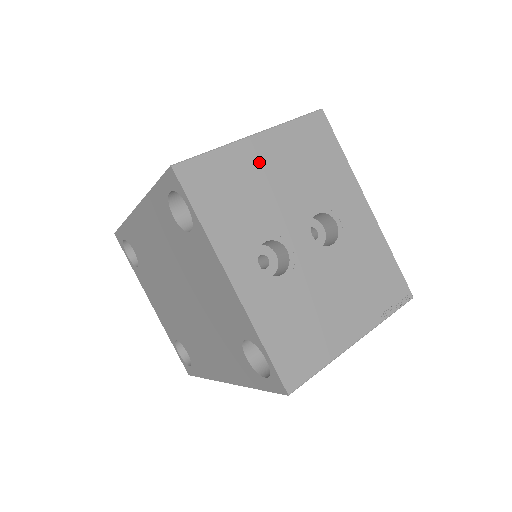
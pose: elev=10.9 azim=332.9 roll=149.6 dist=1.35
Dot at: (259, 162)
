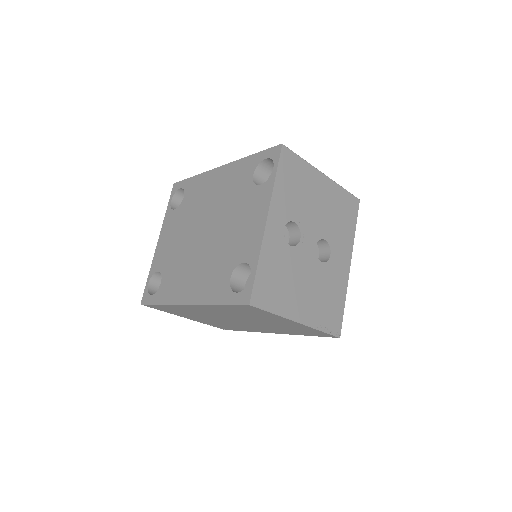
Dot at: (318, 187)
